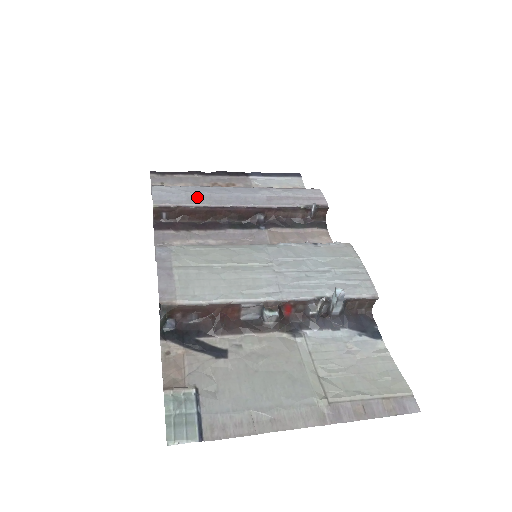
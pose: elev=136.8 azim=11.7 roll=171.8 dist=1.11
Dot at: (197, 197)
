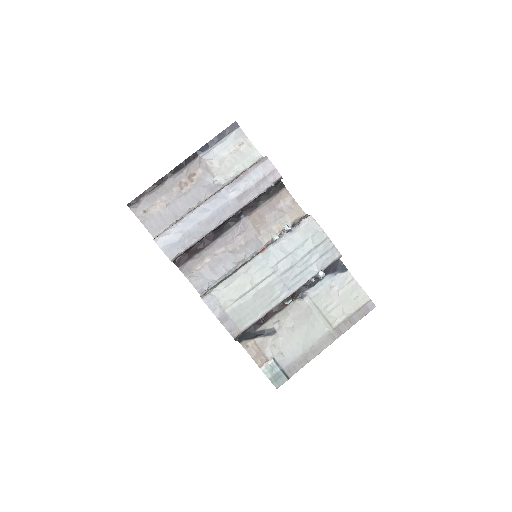
Dot at: (192, 233)
